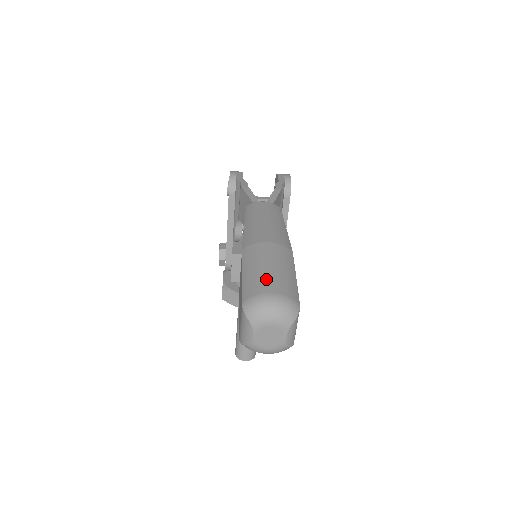
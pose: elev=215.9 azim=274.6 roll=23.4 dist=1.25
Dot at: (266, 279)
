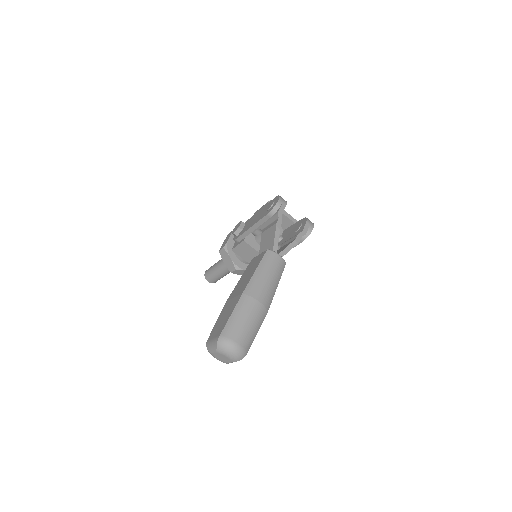
Dot at: (240, 331)
